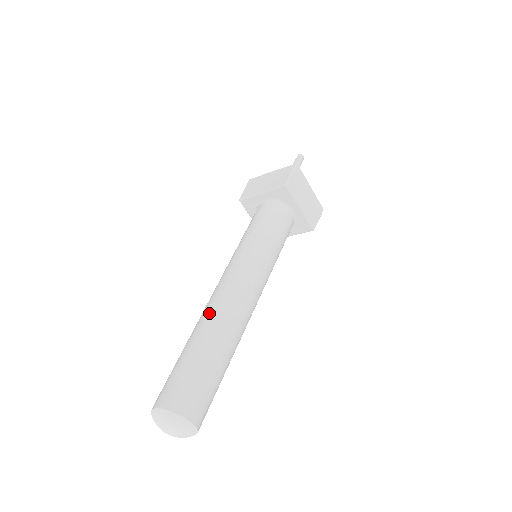
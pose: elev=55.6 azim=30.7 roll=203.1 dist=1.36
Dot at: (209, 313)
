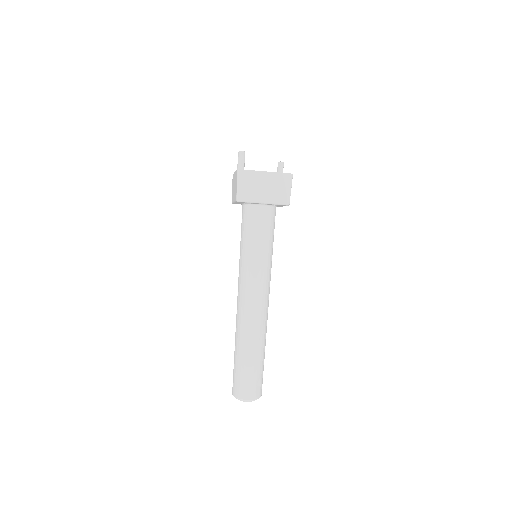
Dot at: (236, 327)
